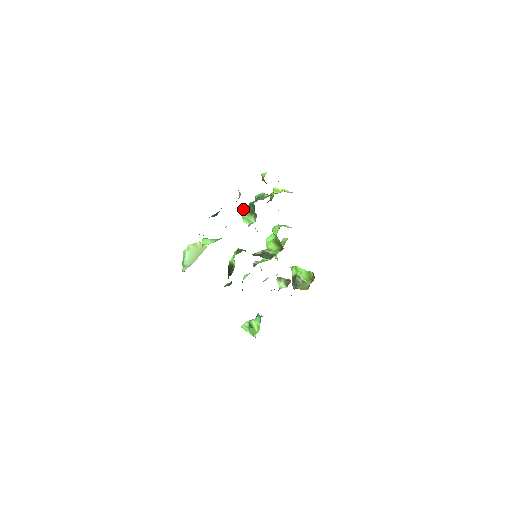
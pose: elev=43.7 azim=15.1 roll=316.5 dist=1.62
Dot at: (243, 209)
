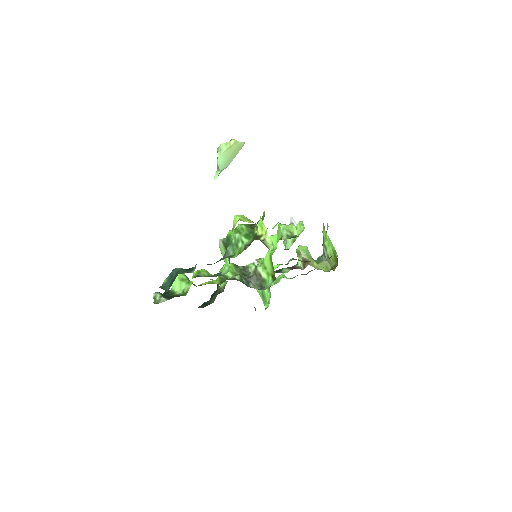
Dot at: (220, 240)
